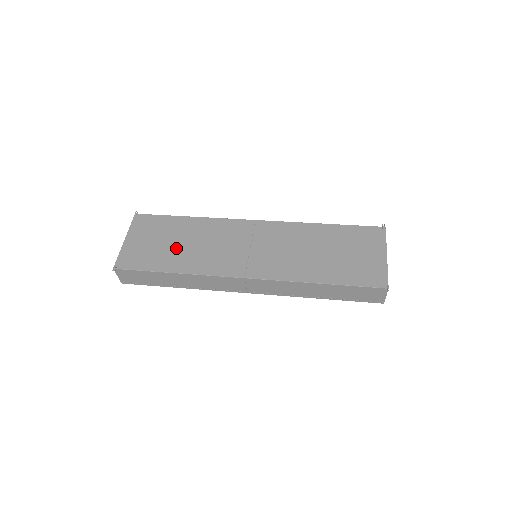
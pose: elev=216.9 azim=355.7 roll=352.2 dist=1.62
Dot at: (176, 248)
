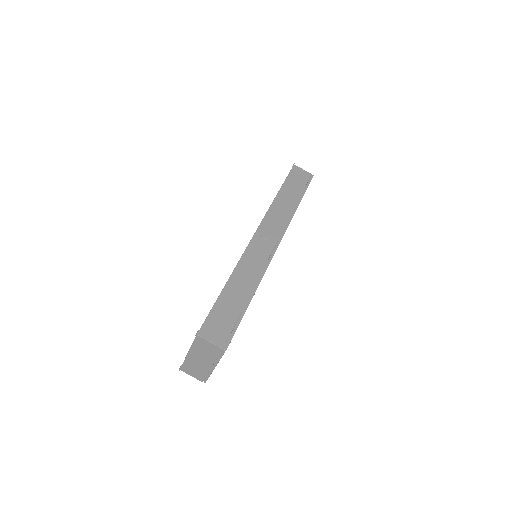
Dot at: occluded
